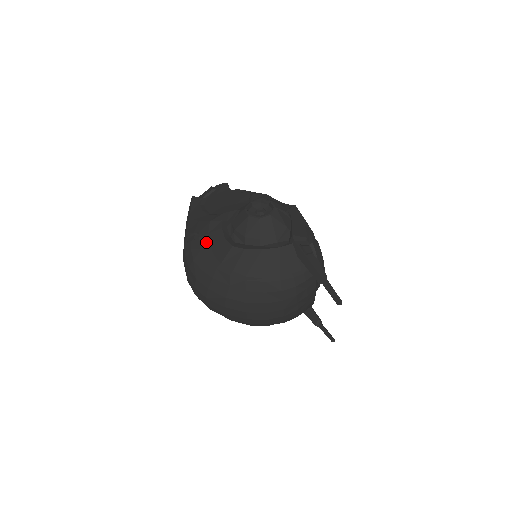
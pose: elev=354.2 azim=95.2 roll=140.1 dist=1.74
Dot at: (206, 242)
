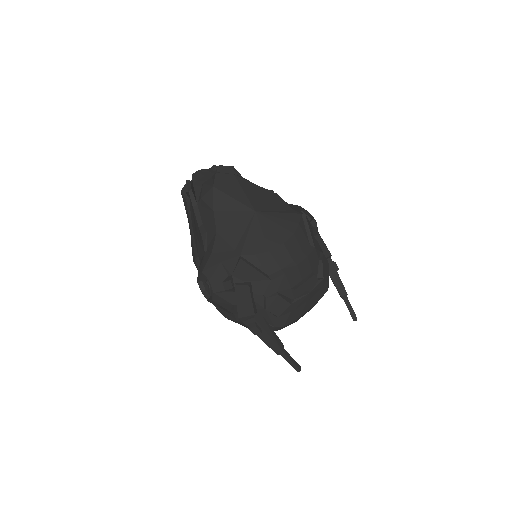
Dot at: occluded
